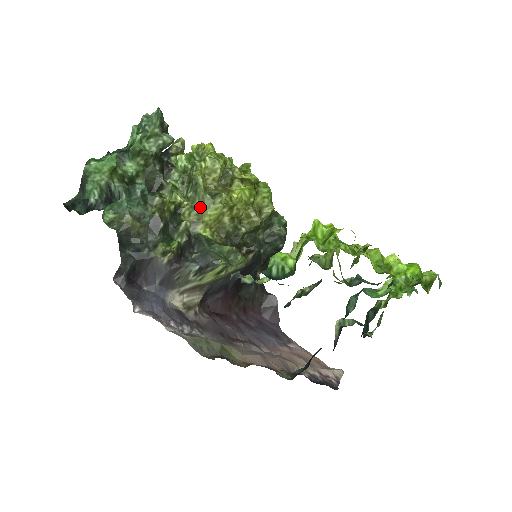
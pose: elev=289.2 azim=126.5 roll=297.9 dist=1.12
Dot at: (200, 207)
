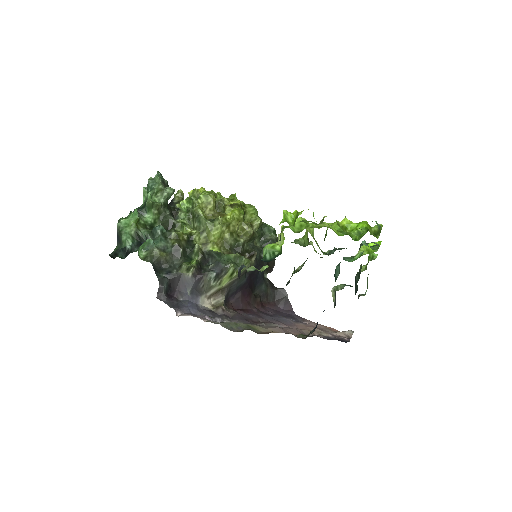
Dot at: (205, 231)
